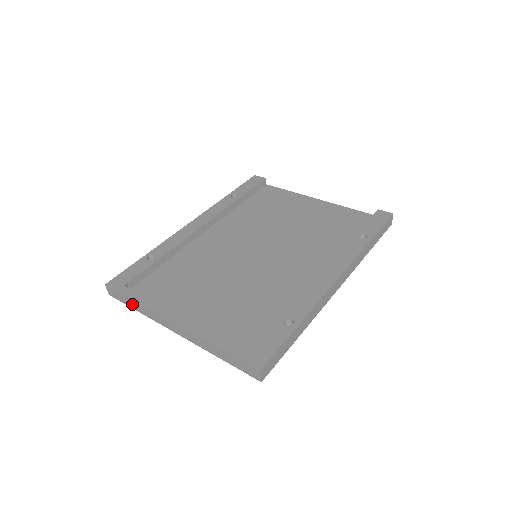
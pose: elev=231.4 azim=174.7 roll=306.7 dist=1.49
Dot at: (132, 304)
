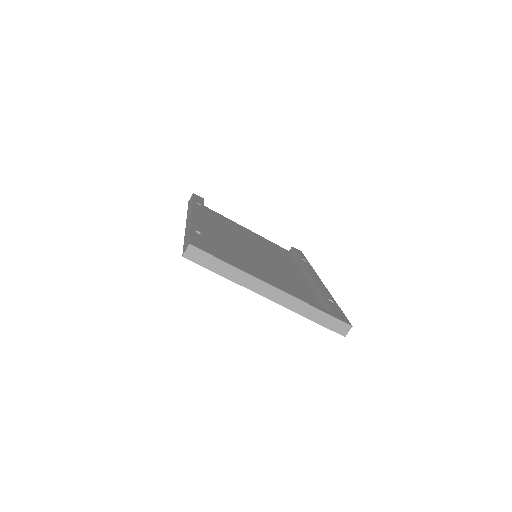
Dot at: (221, 268)
